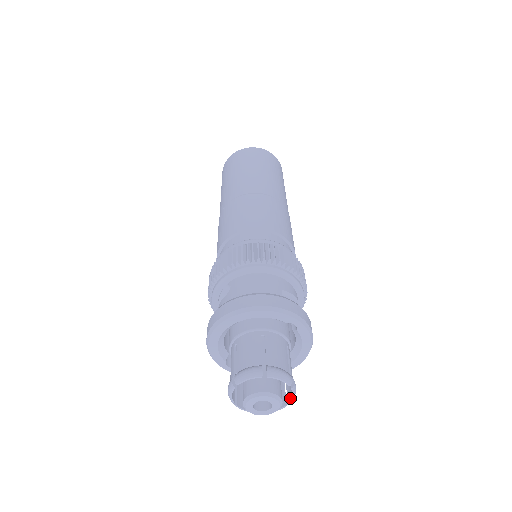
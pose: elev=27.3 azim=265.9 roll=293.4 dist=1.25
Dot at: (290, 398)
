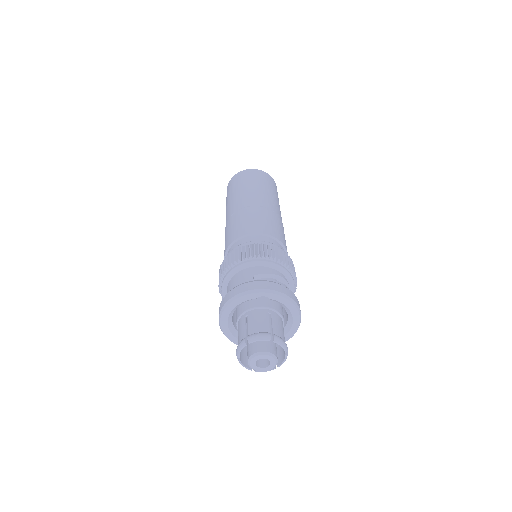
Dot at: (283, 348)
